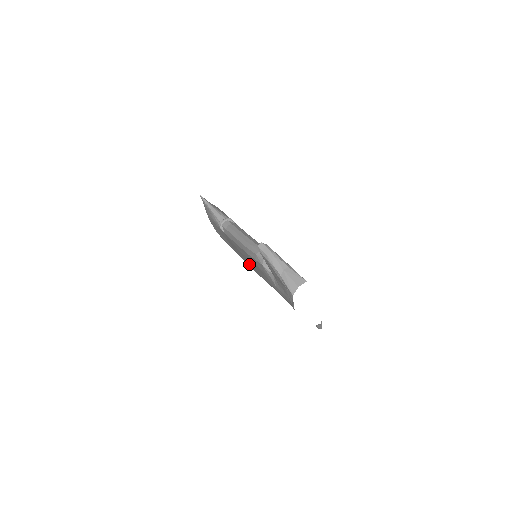
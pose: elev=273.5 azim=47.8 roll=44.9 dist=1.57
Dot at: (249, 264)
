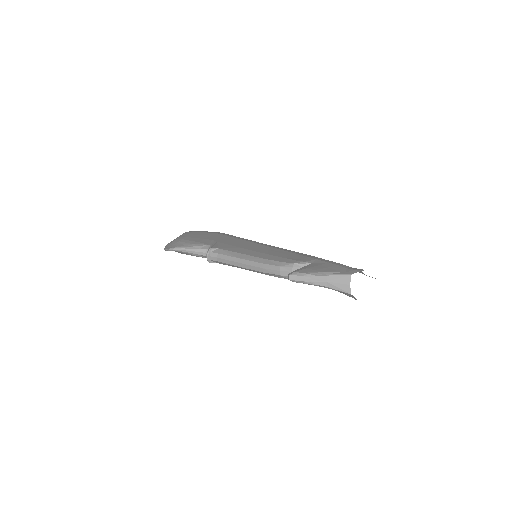
Dot at: occluded
